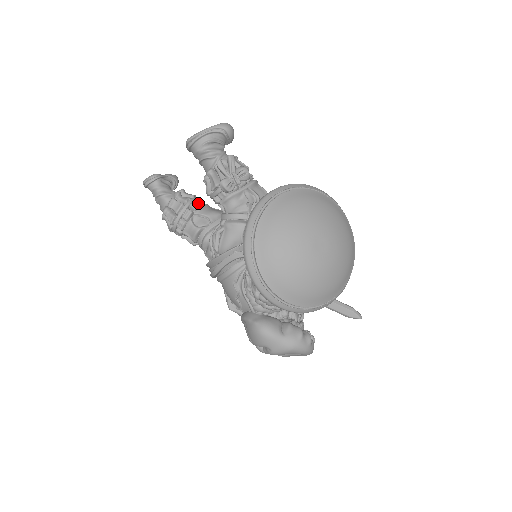
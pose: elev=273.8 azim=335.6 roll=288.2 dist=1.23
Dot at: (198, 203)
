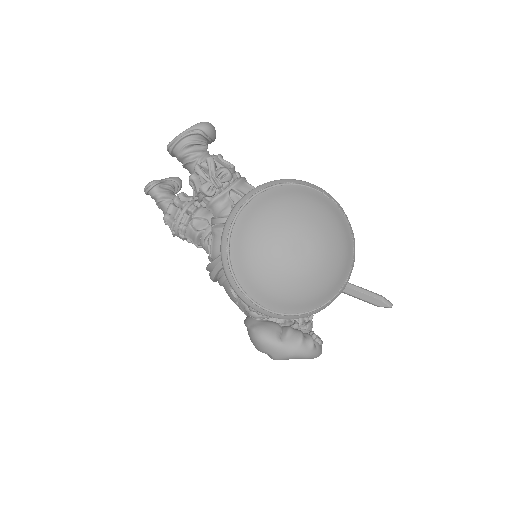
Dot at: (197, 205)
